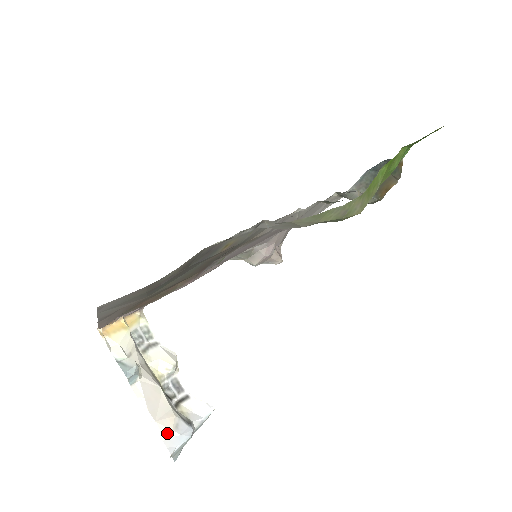
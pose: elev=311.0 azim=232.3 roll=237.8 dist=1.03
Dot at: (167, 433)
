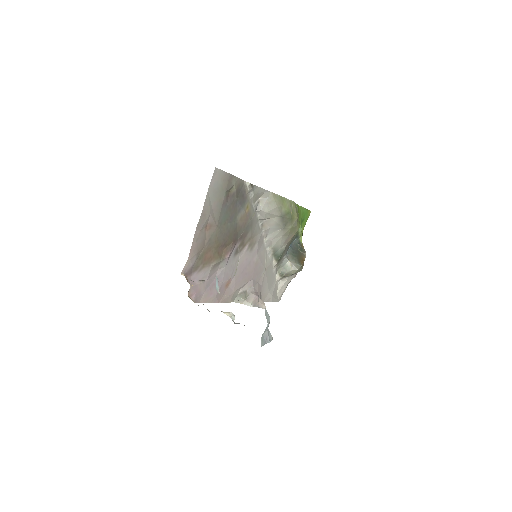
Dot at: occluded
